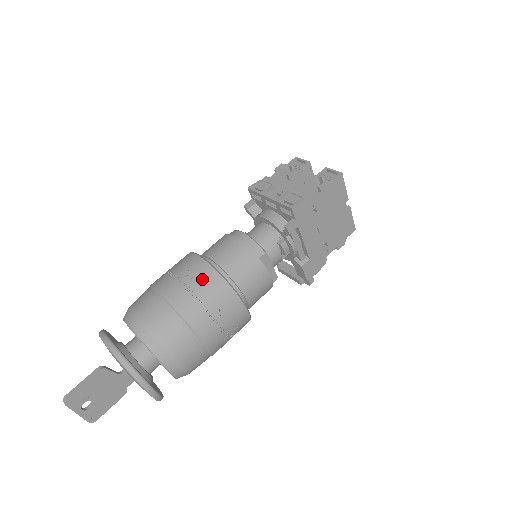
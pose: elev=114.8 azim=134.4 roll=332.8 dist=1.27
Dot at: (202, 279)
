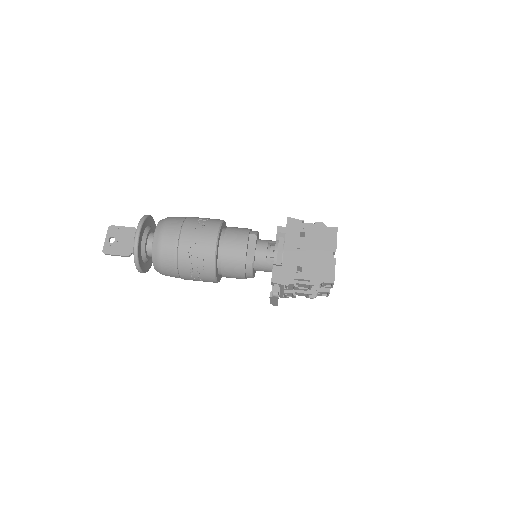
Dot at: occluded
